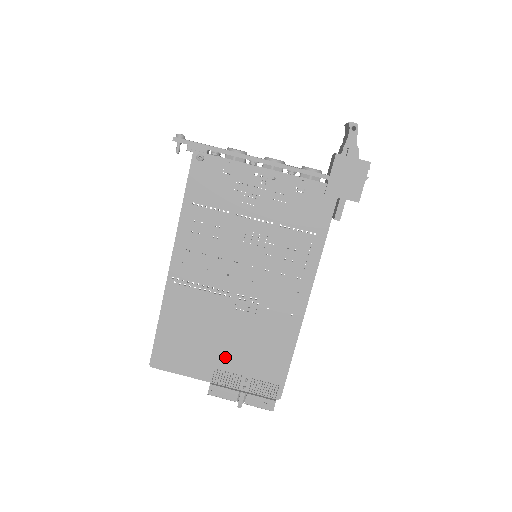
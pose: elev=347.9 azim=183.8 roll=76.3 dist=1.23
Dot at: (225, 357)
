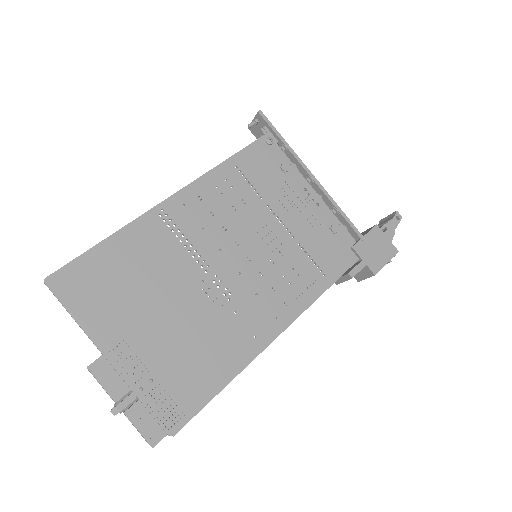
Dot at: (148, 334)
